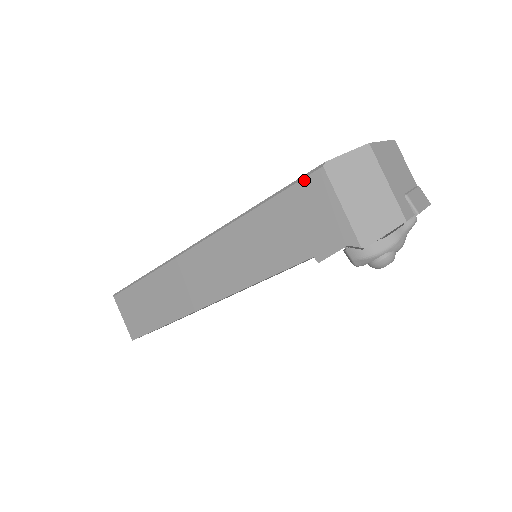
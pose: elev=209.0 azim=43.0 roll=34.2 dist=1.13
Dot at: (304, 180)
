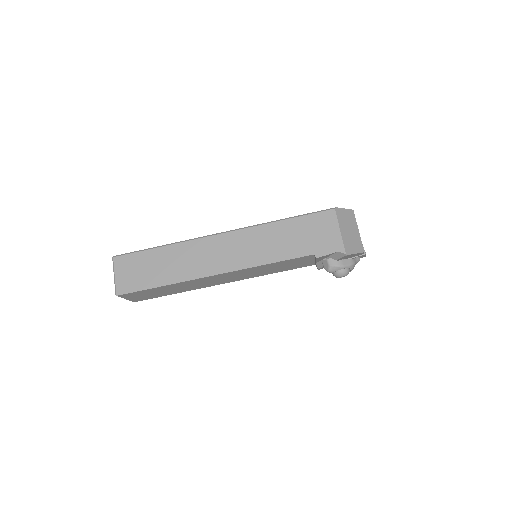
Dot at: (321, 212)
